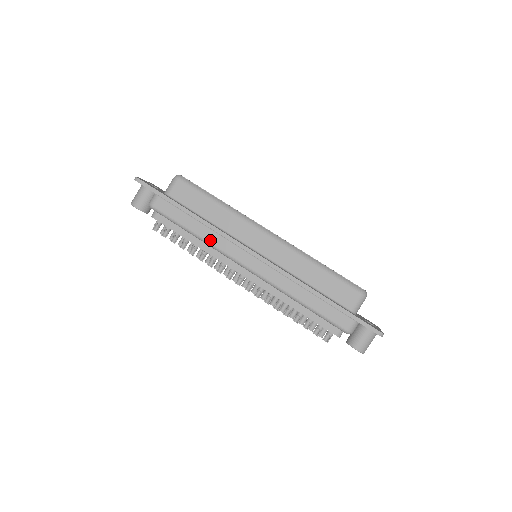
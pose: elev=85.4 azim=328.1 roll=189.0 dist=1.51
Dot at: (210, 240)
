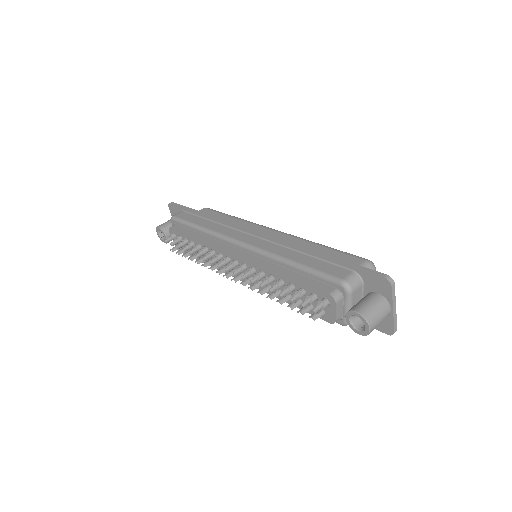
Dot at: (214, 229)
